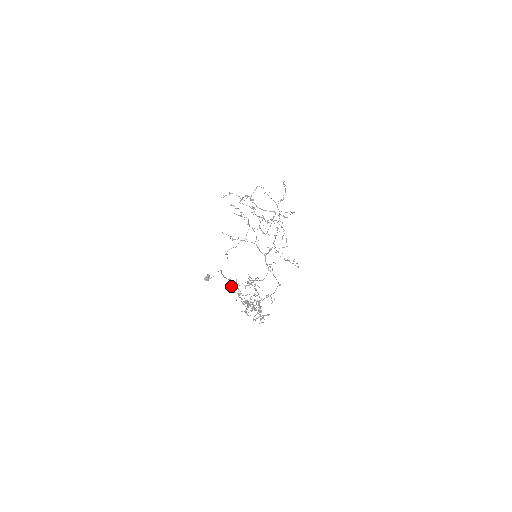
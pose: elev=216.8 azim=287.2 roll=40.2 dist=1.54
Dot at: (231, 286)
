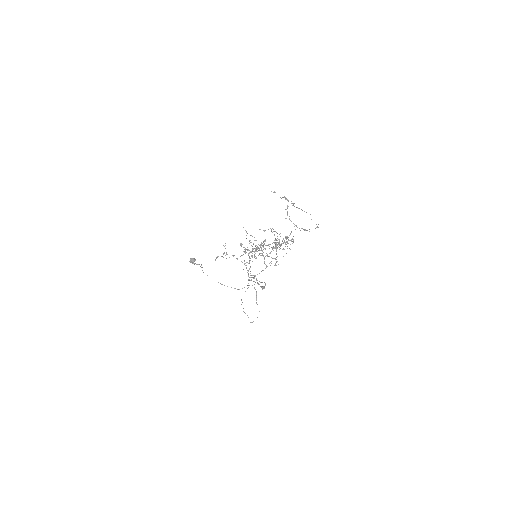
Dot at: occluded
